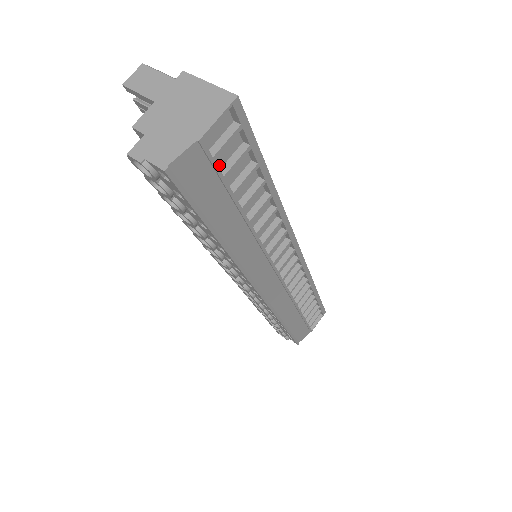
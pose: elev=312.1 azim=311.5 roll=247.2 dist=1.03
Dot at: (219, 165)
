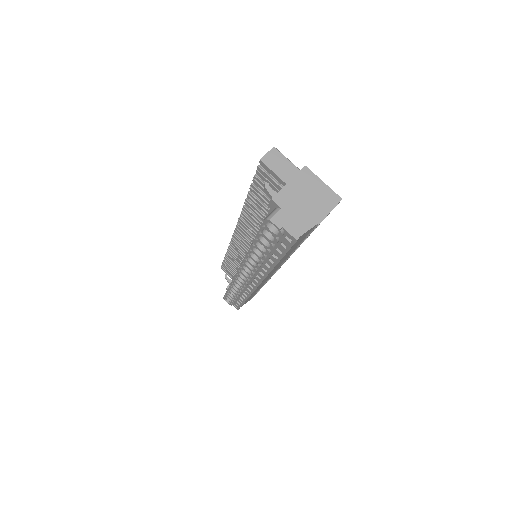
Dot at: occluded
